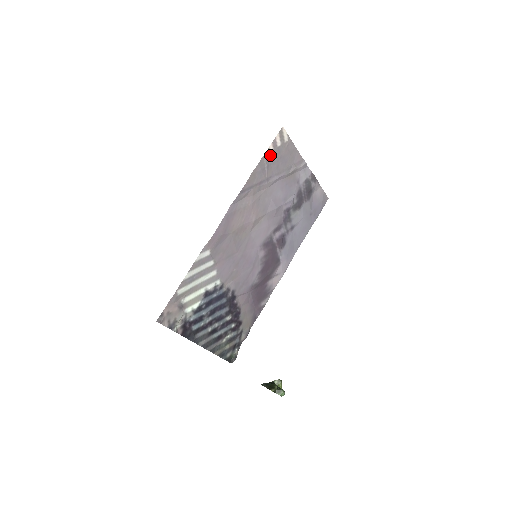
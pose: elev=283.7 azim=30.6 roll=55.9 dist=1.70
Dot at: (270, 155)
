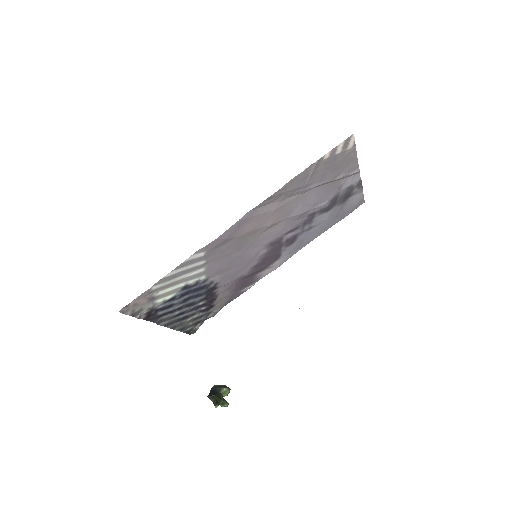
Dot at: (322, 162)
